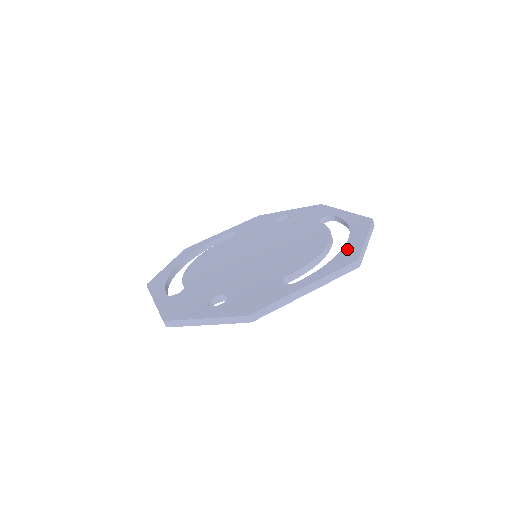
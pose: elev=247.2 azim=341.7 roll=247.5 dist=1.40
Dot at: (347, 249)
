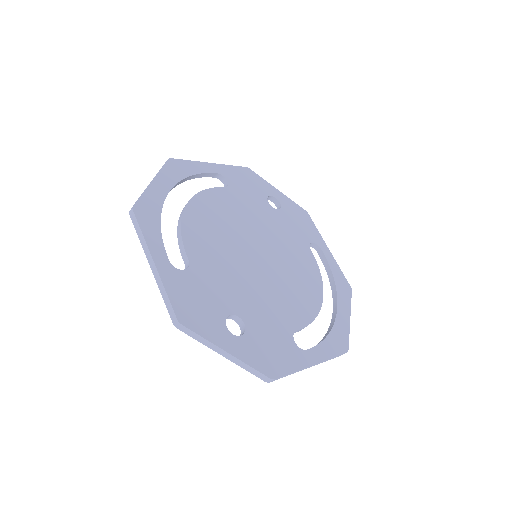
Dot at: (339, 325)
